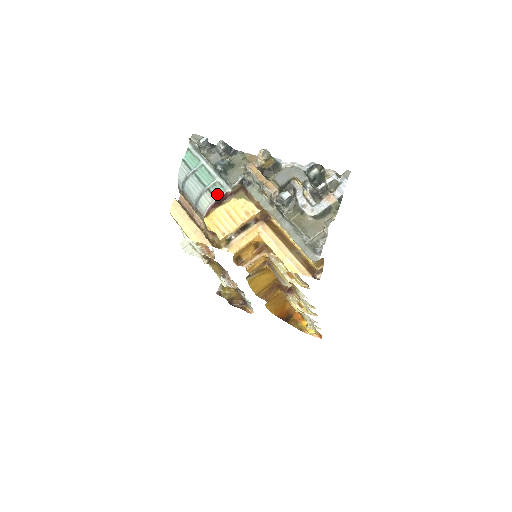
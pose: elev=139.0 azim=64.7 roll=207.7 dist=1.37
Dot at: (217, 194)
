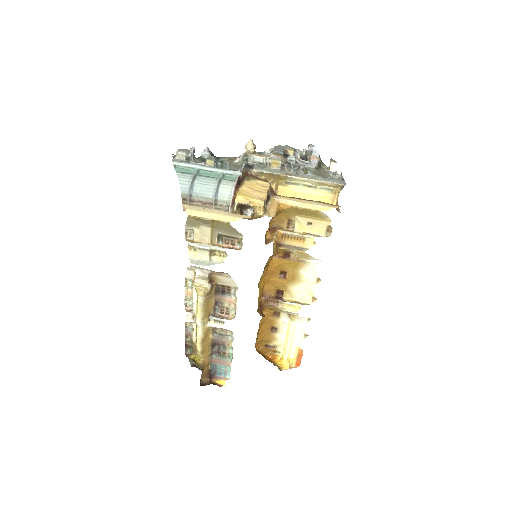
Dot at: (232, 179)
